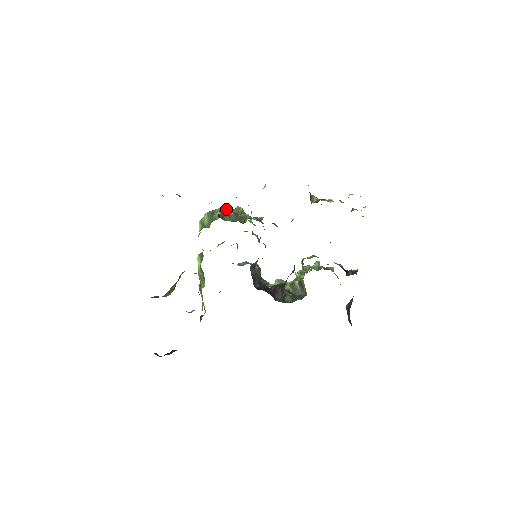
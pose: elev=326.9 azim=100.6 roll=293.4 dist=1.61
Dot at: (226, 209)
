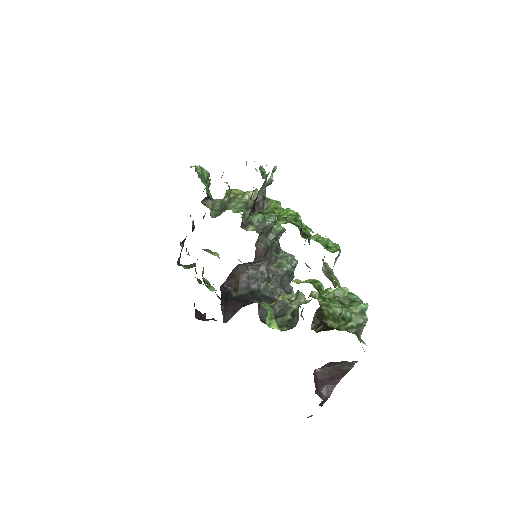
Dot at: (231, 192)
